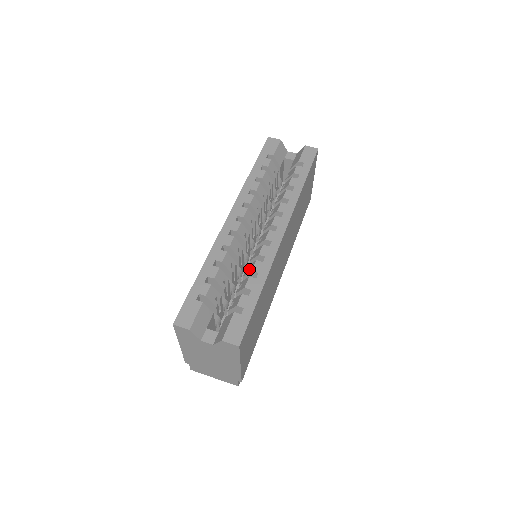
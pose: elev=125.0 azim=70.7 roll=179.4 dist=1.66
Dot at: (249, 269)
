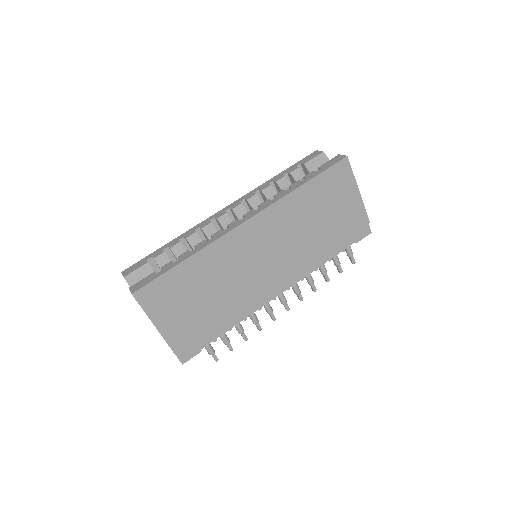
Dot at: occluded
